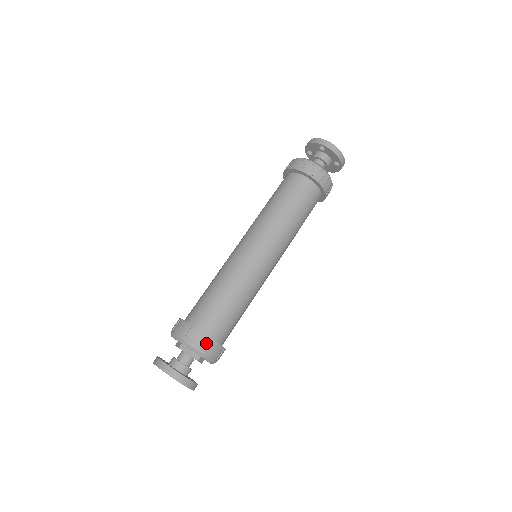
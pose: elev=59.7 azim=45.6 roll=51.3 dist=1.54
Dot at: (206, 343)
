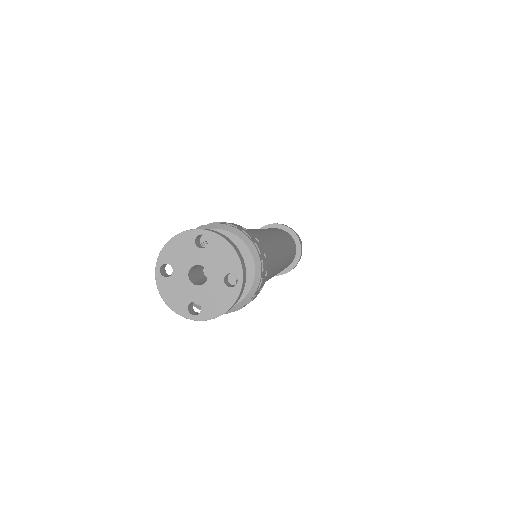
Dot at: (253, 237)
